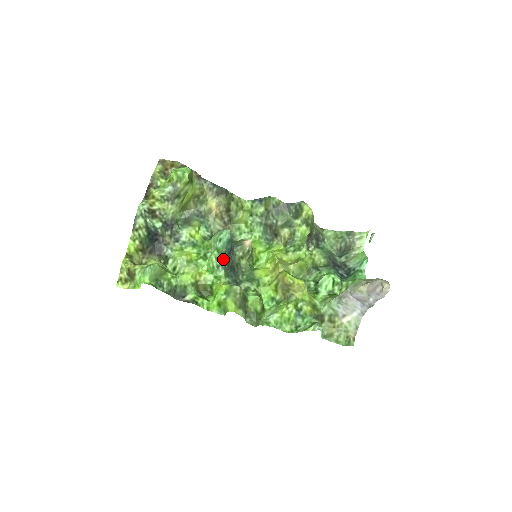
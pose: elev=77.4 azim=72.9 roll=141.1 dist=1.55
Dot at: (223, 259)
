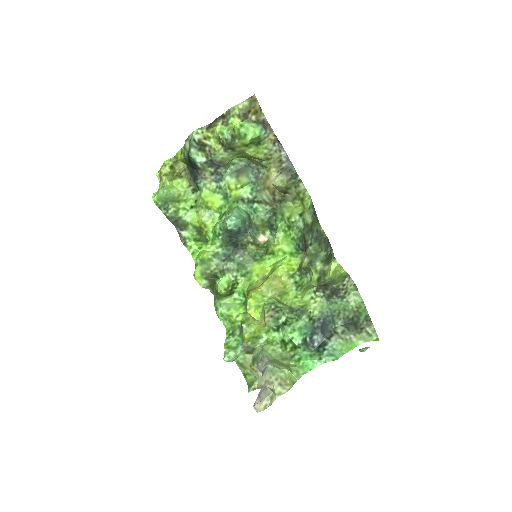
Dot at: (226, 233)
